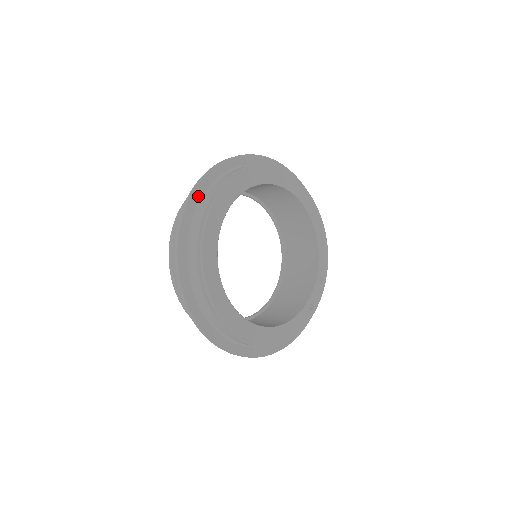
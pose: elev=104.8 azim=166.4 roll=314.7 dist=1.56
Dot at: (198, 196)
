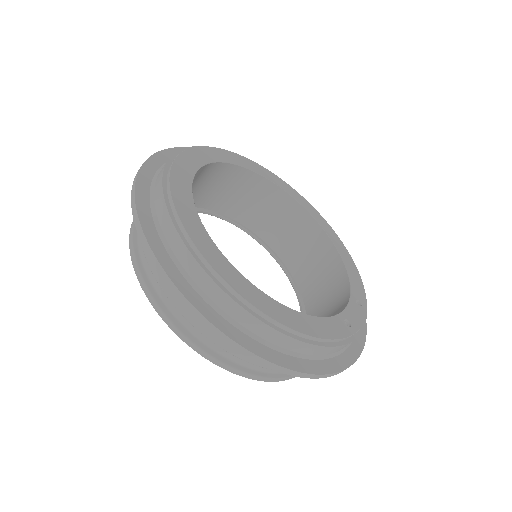
Dot at: occluded
